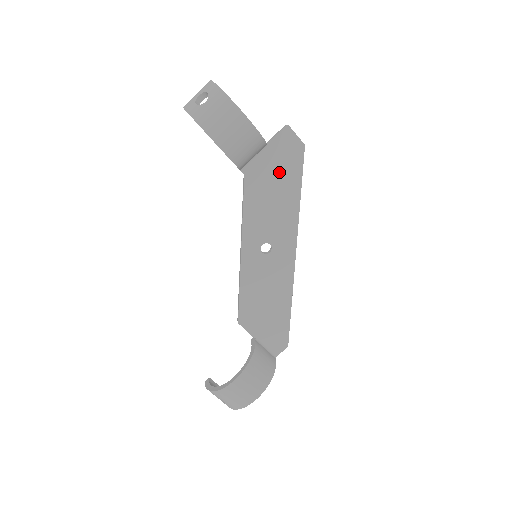
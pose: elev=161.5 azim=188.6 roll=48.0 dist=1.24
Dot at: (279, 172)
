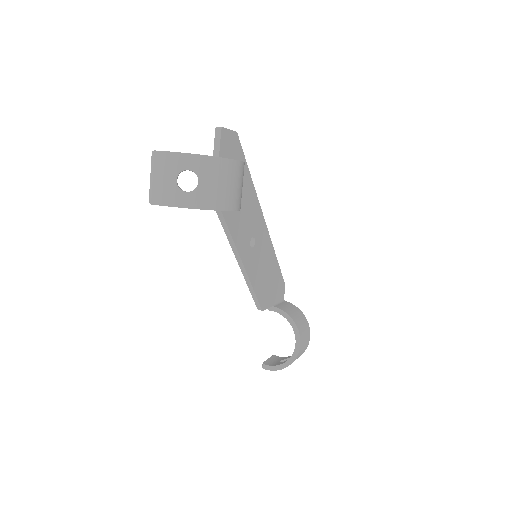
Dot at: occluded
